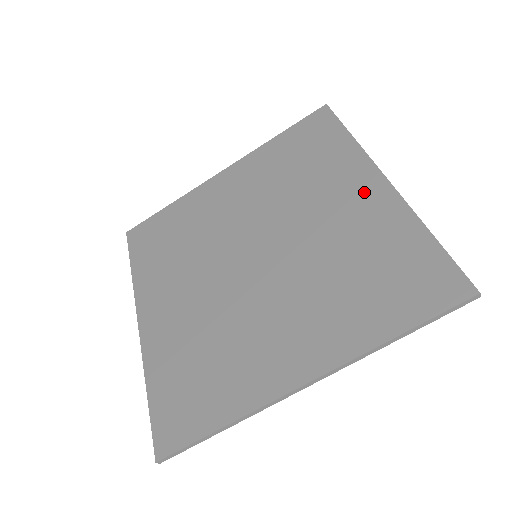
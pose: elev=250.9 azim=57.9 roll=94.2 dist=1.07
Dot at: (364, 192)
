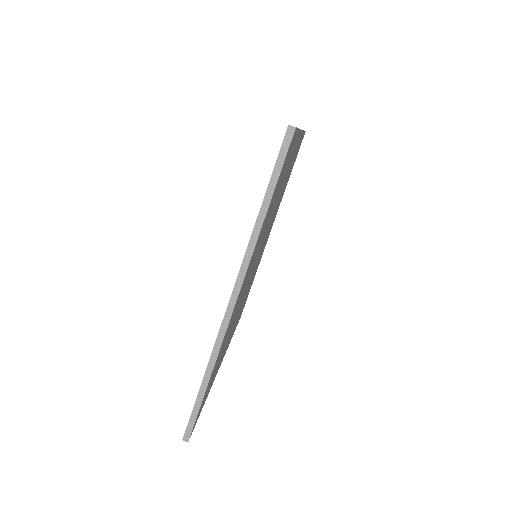
Dot at: occluded
